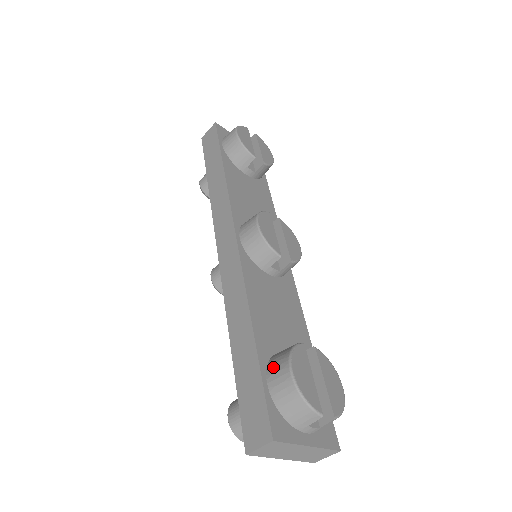
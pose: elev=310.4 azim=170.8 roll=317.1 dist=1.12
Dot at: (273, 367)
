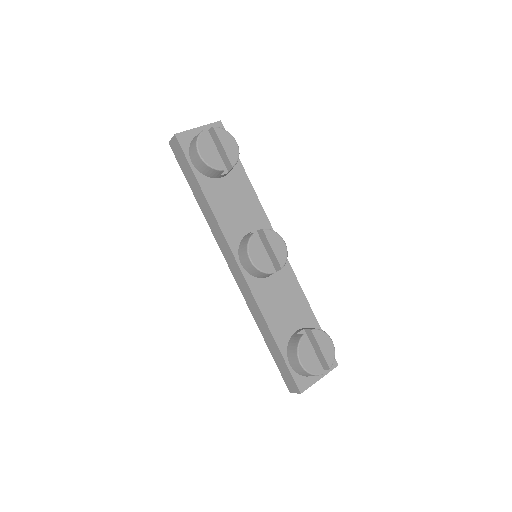
Dot at: (290, 356)
